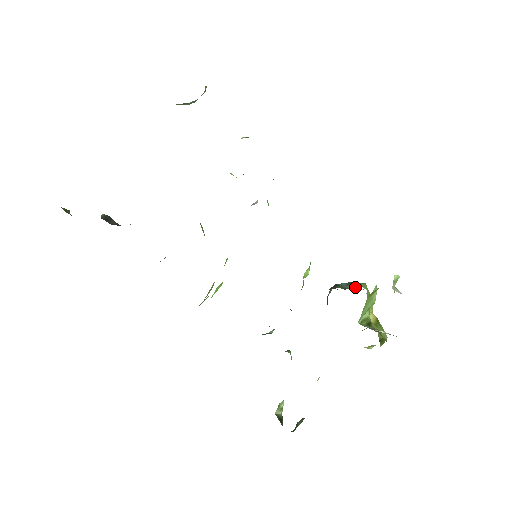
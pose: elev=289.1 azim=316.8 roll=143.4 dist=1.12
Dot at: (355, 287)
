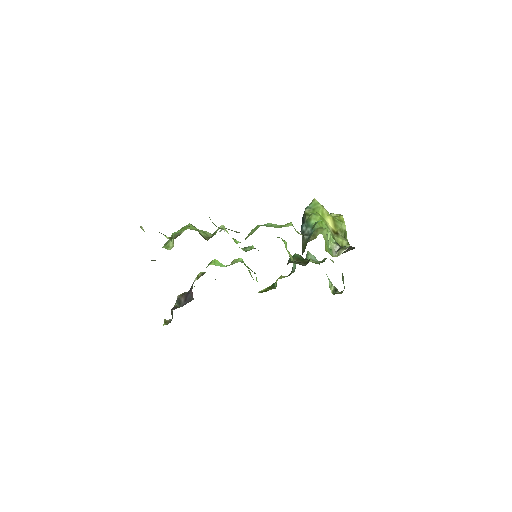
Dot at: (312, 231)
